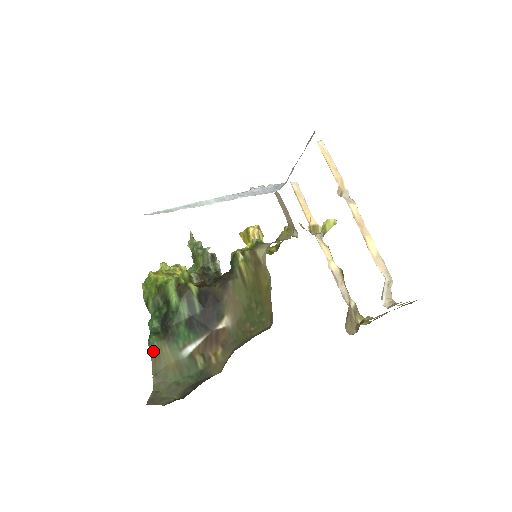
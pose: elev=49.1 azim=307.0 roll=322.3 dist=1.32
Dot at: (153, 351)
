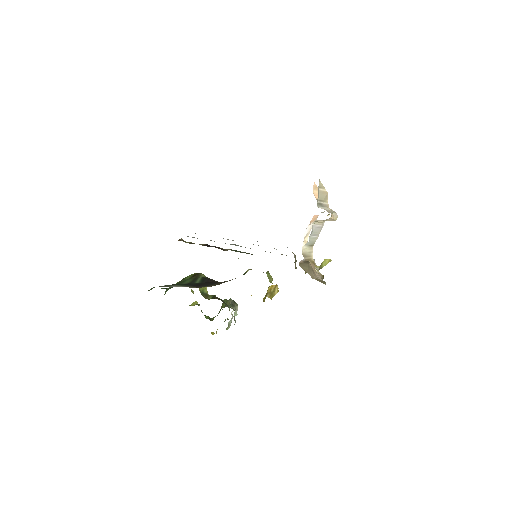
Dot at: (149, 290)
